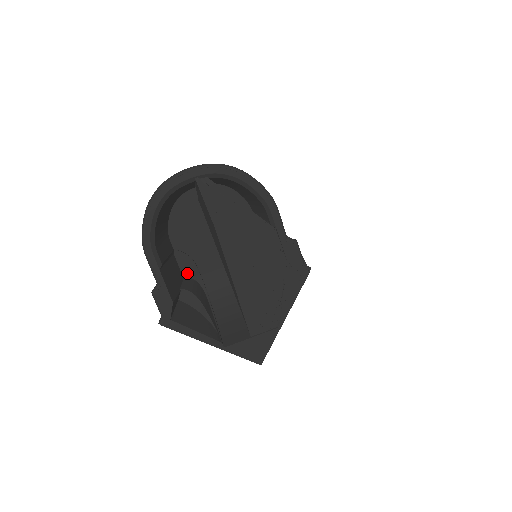
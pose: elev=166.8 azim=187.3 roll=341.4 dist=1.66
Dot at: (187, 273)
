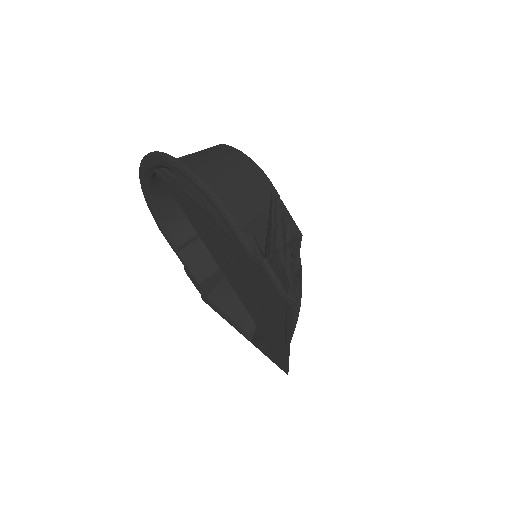
Dot at: occluded
